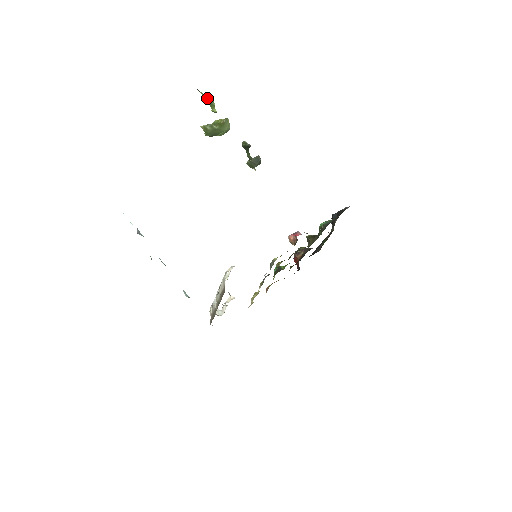
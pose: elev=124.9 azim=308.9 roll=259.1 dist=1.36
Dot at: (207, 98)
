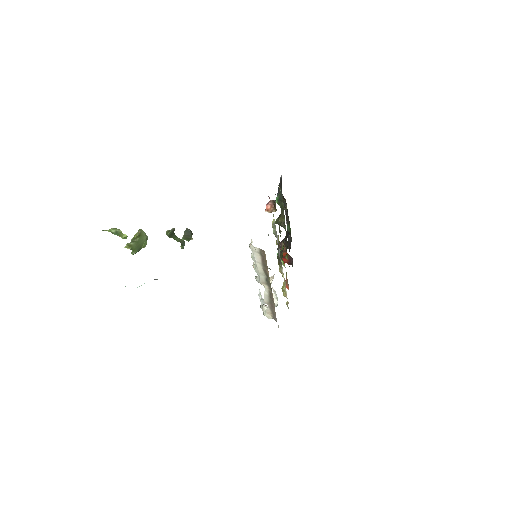
Dot at: (112, 231)
